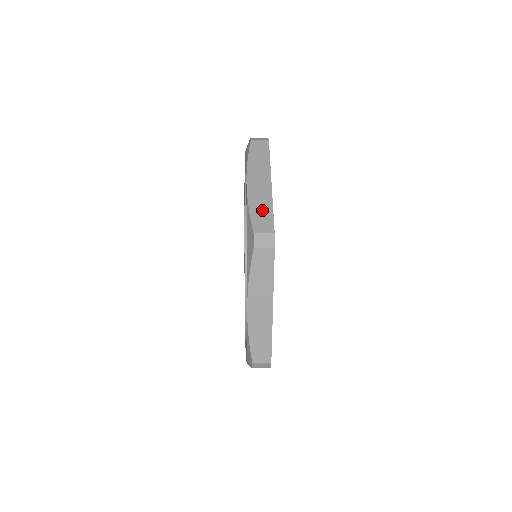
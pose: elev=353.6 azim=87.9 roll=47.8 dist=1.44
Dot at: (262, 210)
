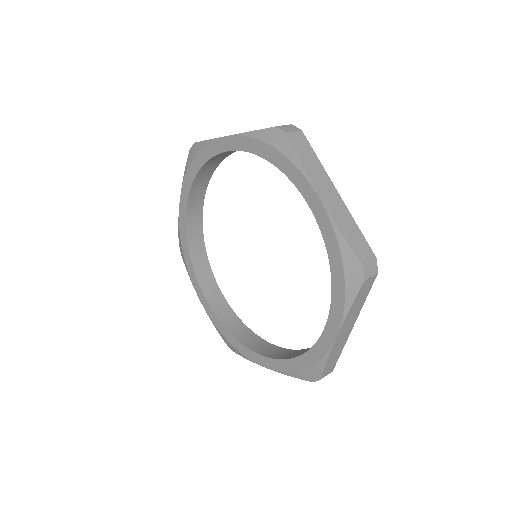
Dot at: (352, 232)
